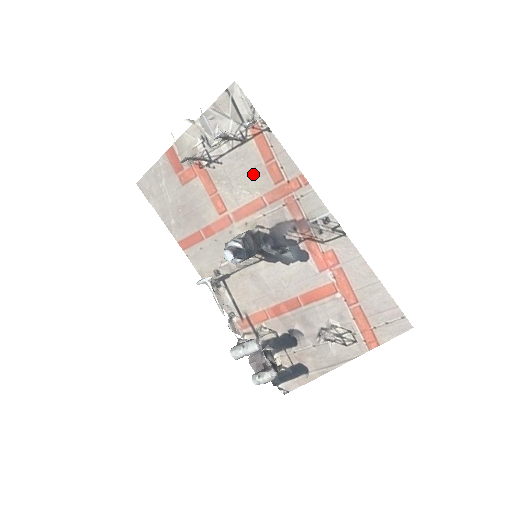
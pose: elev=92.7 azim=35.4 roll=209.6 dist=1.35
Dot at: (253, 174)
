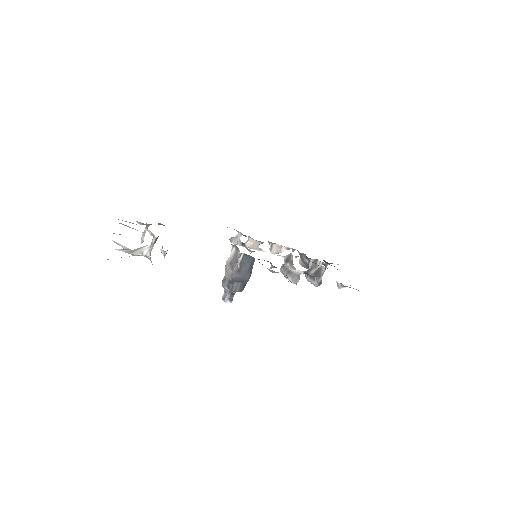
Dot at: occluded
